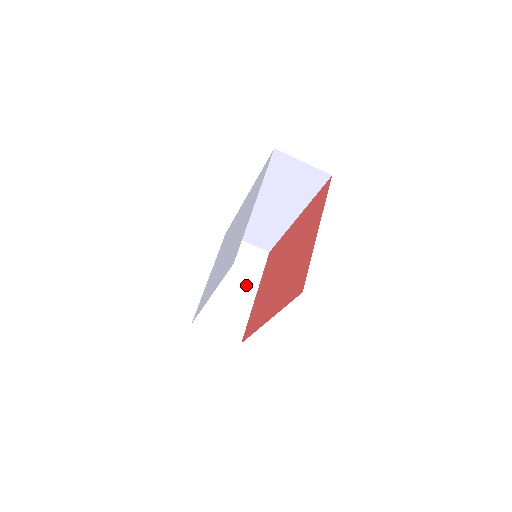
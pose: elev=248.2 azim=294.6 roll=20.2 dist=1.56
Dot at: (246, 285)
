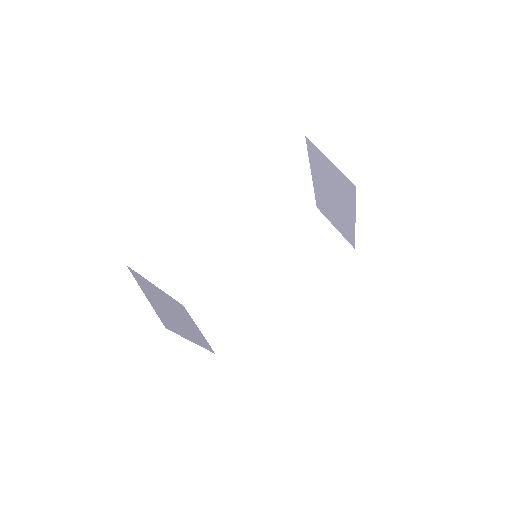
Dot at: (188, 330)
